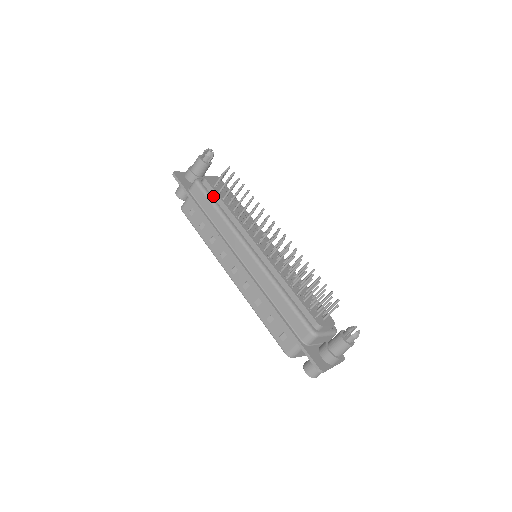
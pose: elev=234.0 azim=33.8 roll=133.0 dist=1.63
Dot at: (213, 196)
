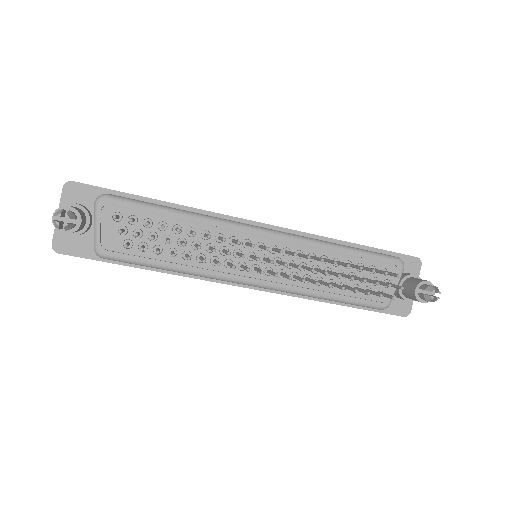
Dot at: (142, 256)
